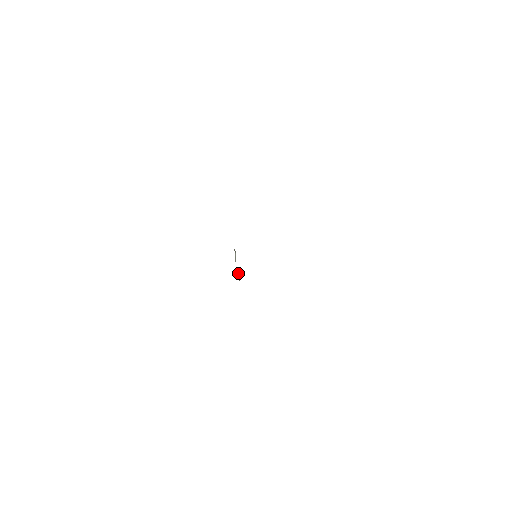
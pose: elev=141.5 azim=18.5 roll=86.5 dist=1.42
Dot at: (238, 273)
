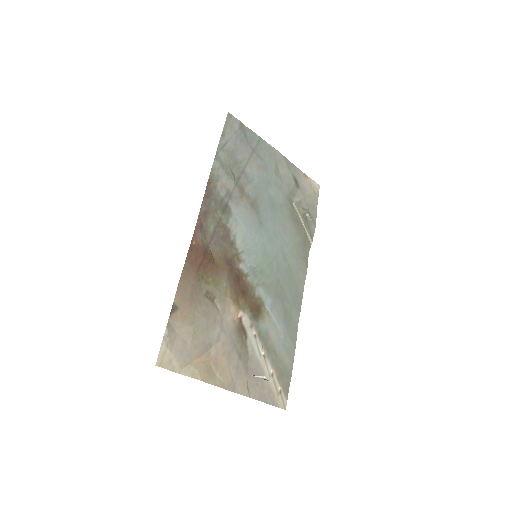
Dot at: (309, 237)
